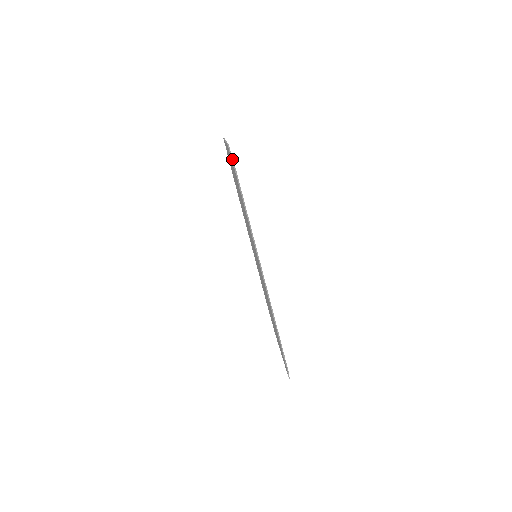
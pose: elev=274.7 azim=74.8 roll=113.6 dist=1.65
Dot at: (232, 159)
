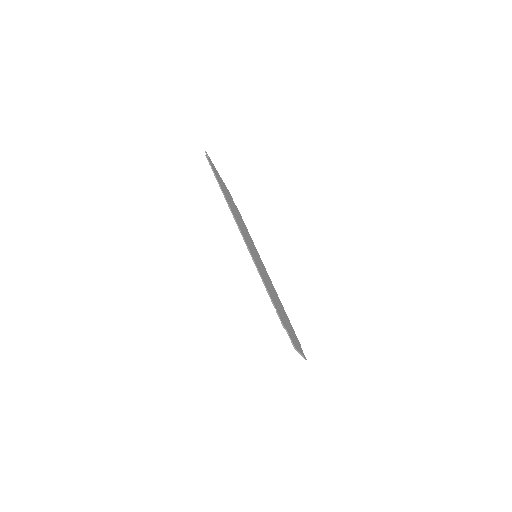
Dot at: occluded
